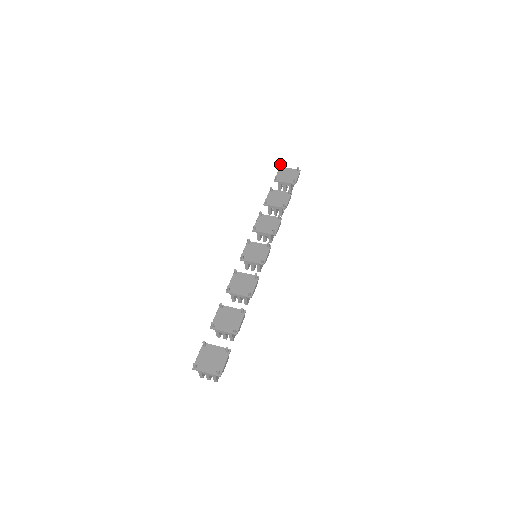
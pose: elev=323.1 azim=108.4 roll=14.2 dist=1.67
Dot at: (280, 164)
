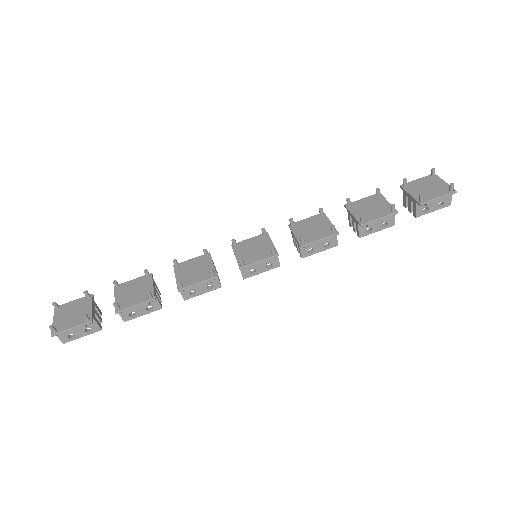
Dot at: occluded
